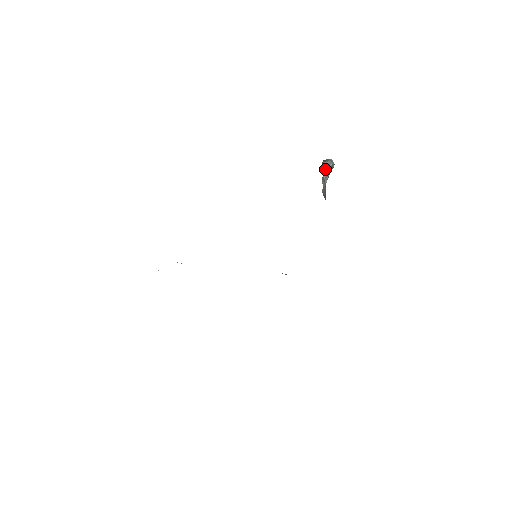
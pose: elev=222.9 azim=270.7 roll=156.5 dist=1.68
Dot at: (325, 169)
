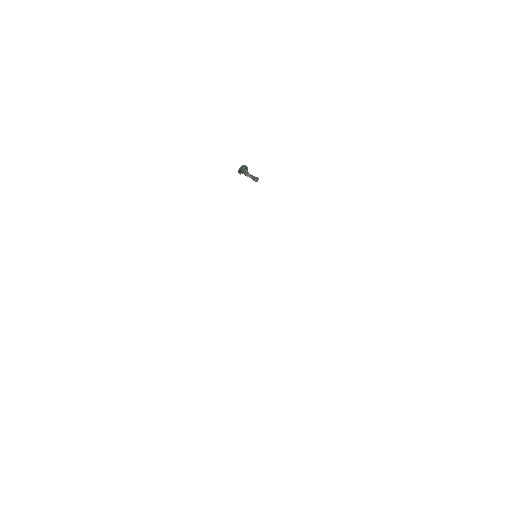
Dot at: (241, 171)
